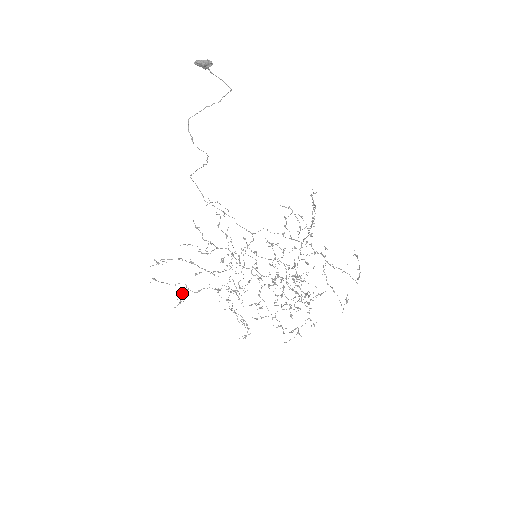
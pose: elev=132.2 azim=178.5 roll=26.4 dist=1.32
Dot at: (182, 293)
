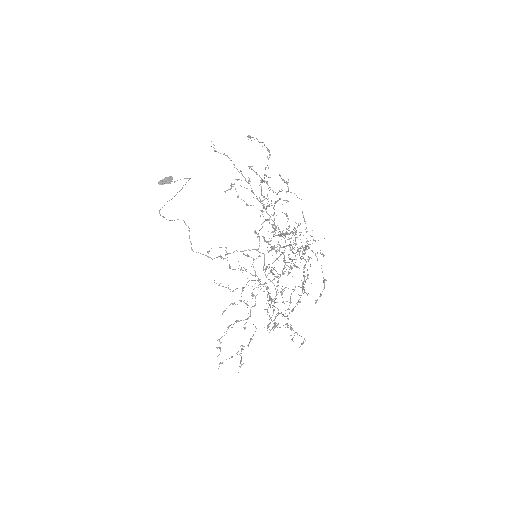
Dot at: occluded
